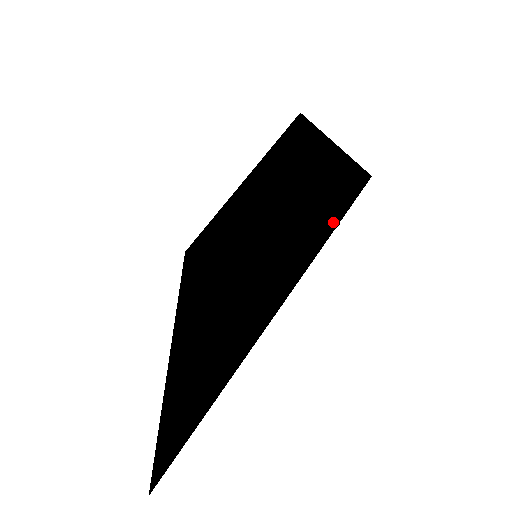
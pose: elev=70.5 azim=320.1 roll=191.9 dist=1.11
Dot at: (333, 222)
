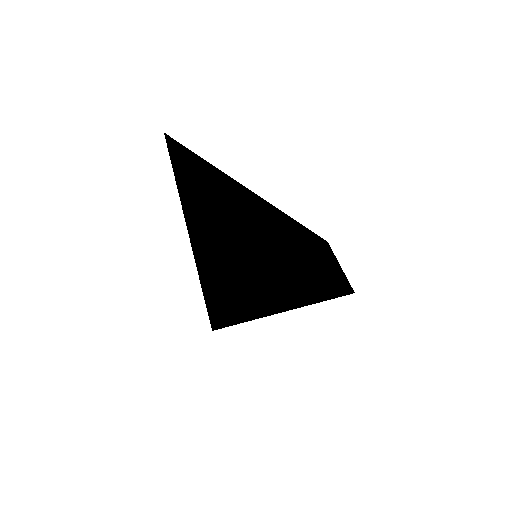
Dot at: (319, 261)
